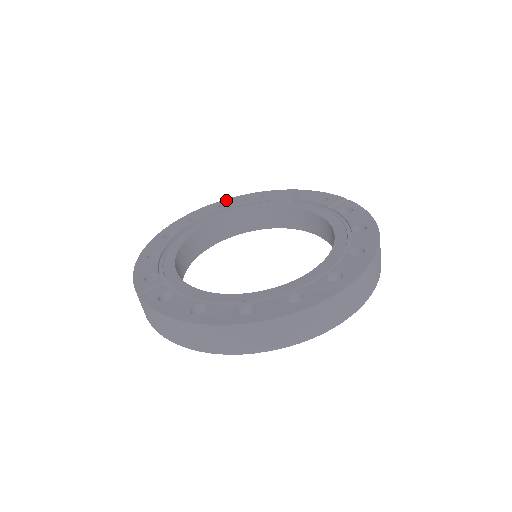
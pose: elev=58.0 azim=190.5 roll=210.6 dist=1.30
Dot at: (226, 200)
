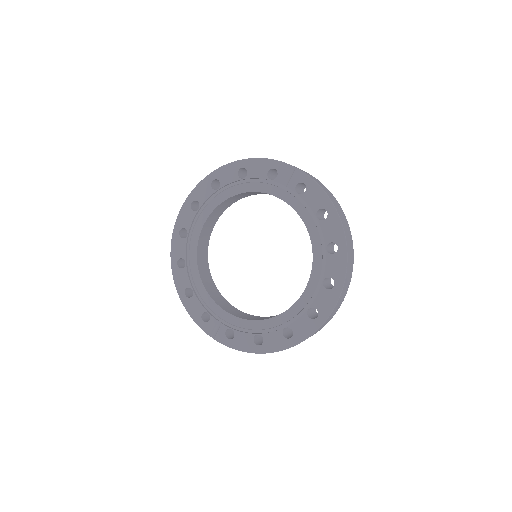
Dot at: (191, 197)
